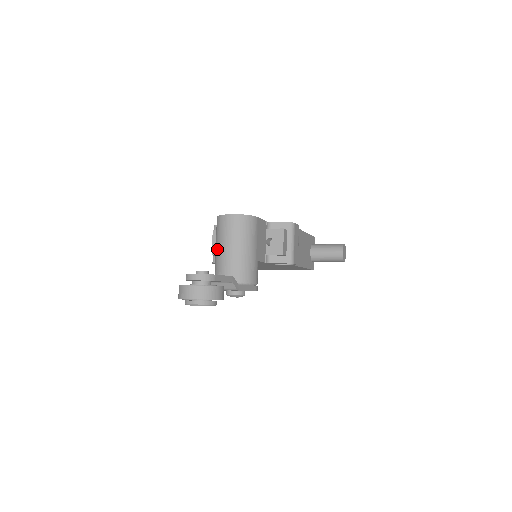
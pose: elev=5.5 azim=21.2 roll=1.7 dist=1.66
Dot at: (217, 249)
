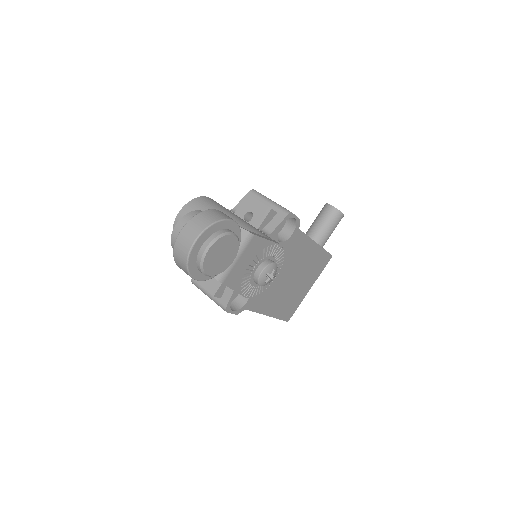
Dot at: occluded
